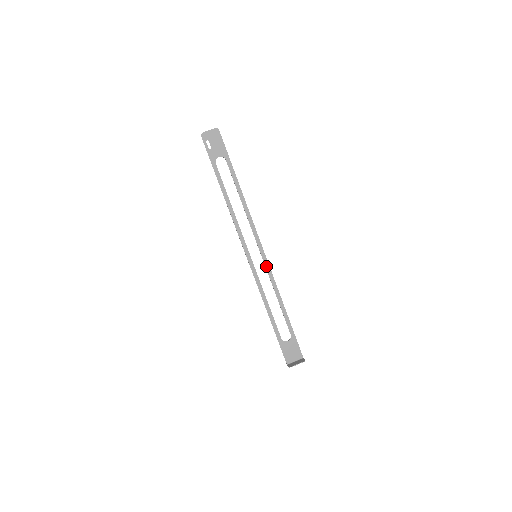
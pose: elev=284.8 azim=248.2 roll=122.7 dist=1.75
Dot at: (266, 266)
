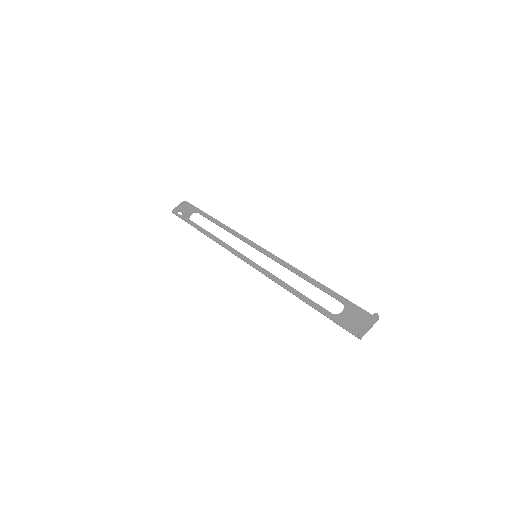
Dot at: (271, 258)
